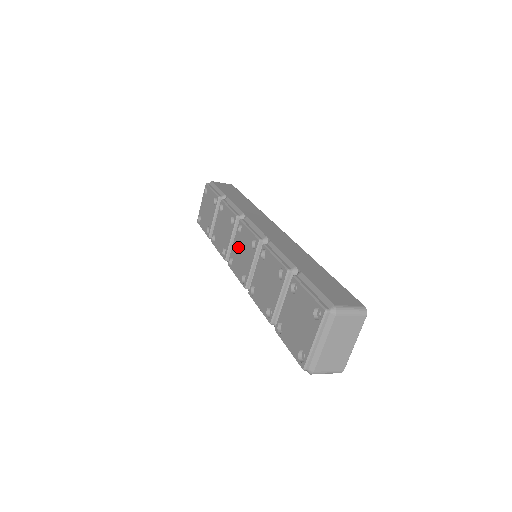
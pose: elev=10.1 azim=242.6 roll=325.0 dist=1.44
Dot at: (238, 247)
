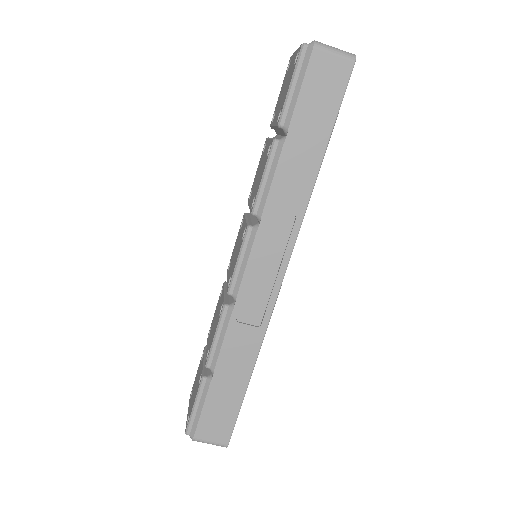
Dot at: (231, 264)
